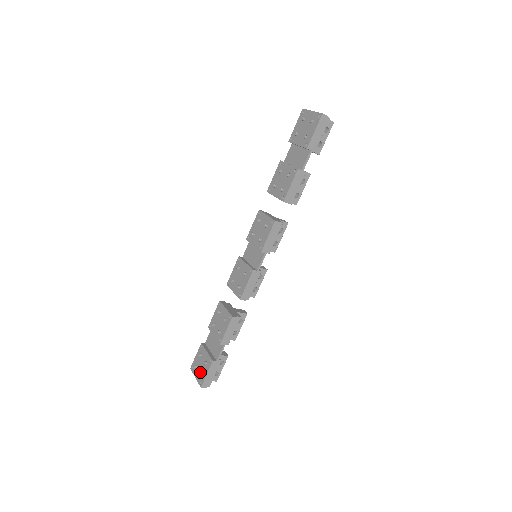
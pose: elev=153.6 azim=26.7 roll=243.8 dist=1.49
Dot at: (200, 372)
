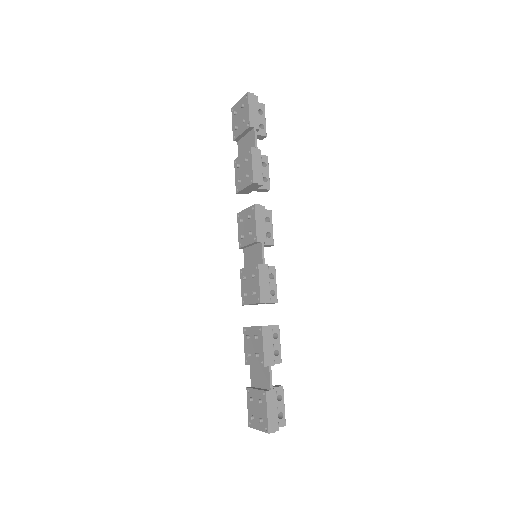
Dot at: (259, 418)
